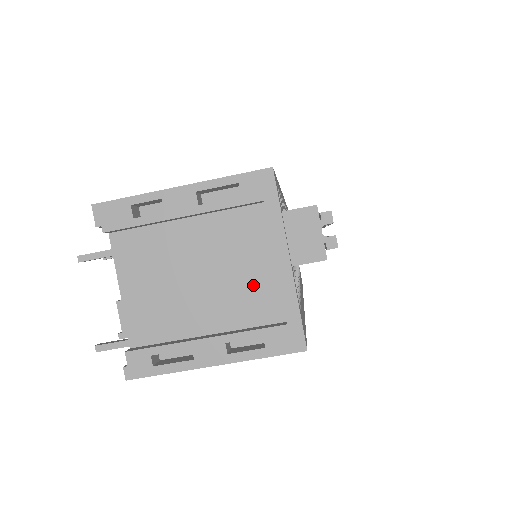
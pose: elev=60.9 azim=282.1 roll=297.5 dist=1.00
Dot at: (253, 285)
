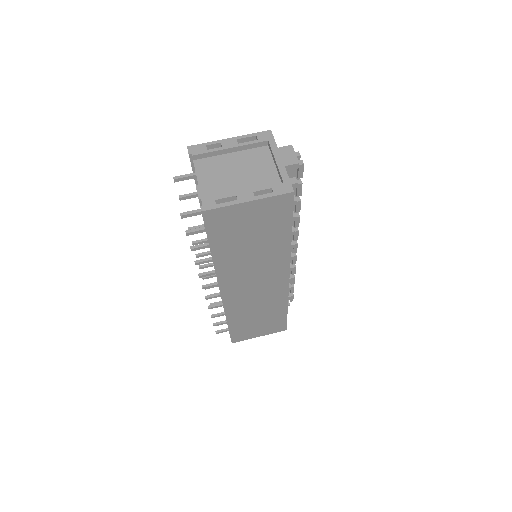
Dot at: (265, 174)
